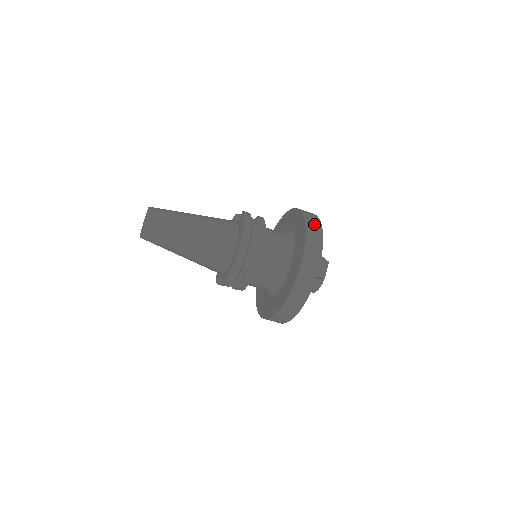
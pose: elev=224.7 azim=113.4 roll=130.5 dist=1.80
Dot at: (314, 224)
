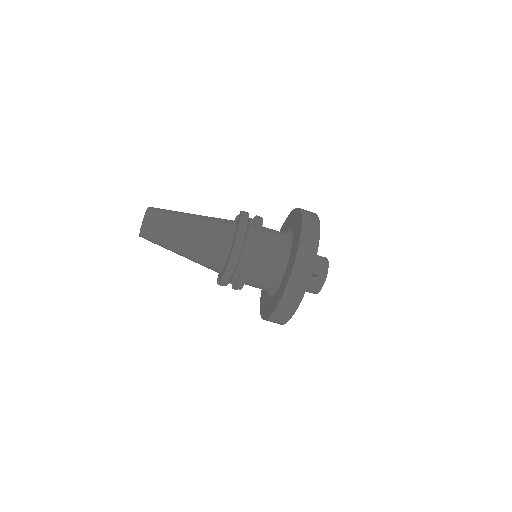
Dot at: (311, 221)
